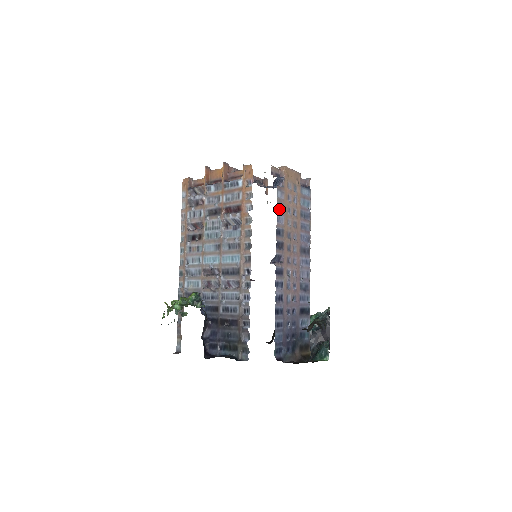
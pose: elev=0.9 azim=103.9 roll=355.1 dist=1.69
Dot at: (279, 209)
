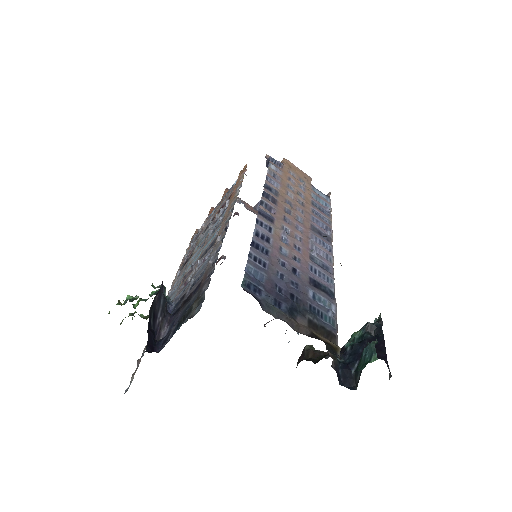
Dot at: (272, 176)
